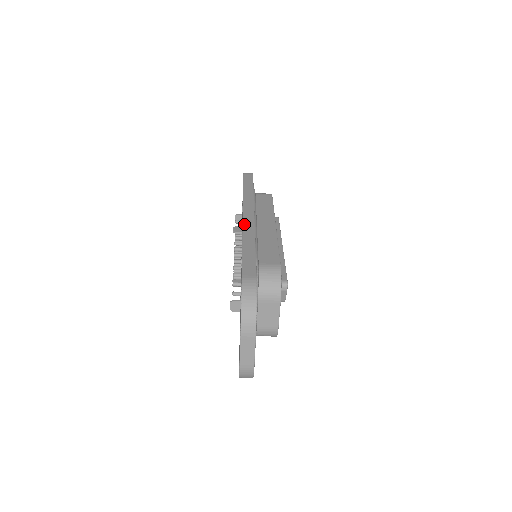
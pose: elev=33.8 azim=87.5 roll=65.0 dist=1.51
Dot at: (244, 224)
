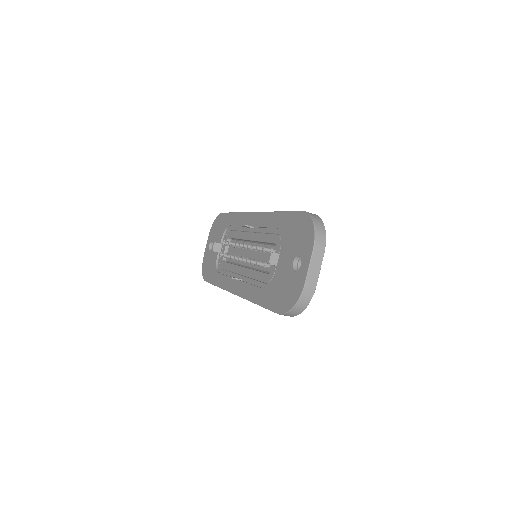
Dot at: (263, 212)
